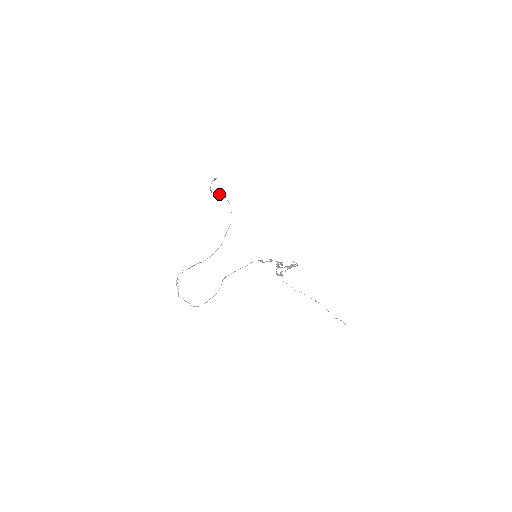
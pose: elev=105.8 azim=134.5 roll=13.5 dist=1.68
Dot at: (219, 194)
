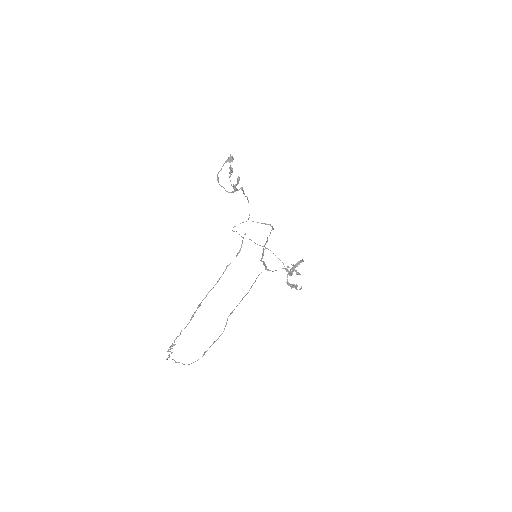
Dot at: (233, 185)
